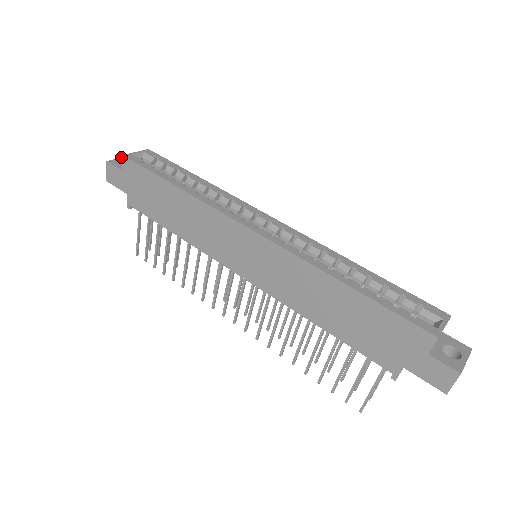
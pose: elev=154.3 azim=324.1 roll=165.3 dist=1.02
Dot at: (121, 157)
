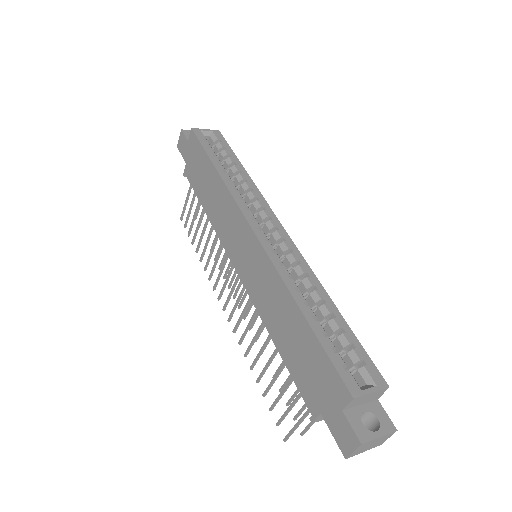
Dot at: occluded
